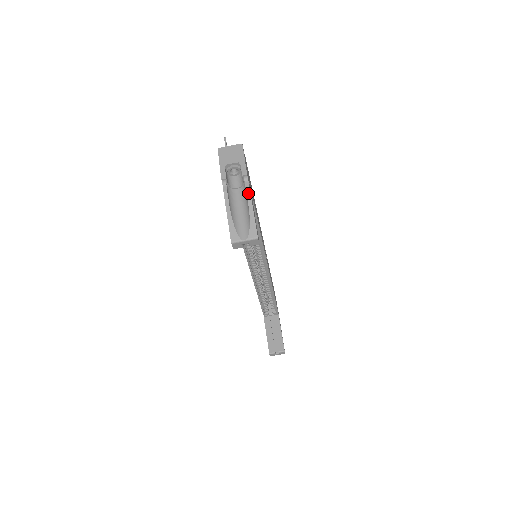
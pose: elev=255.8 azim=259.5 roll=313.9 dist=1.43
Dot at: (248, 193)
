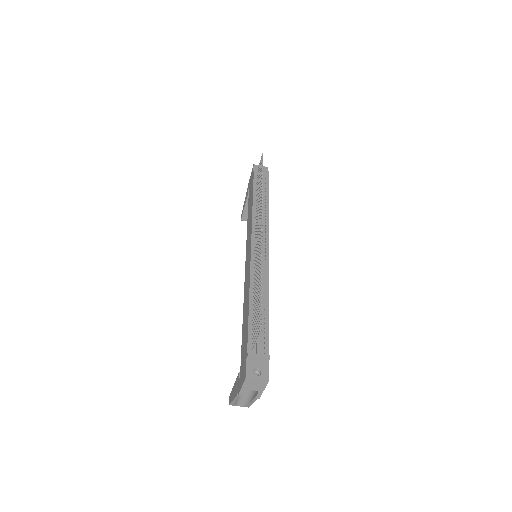
Dot at: (255, 400)
